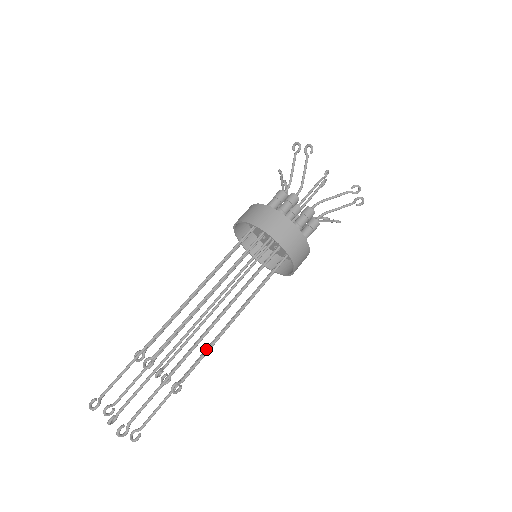
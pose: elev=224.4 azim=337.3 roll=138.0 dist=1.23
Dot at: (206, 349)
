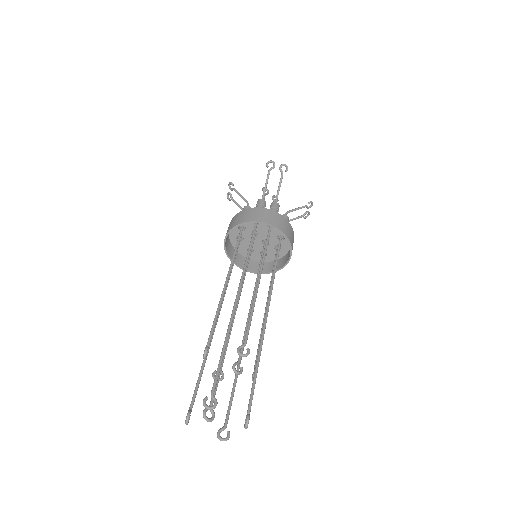
Dot at: (263, 325)
